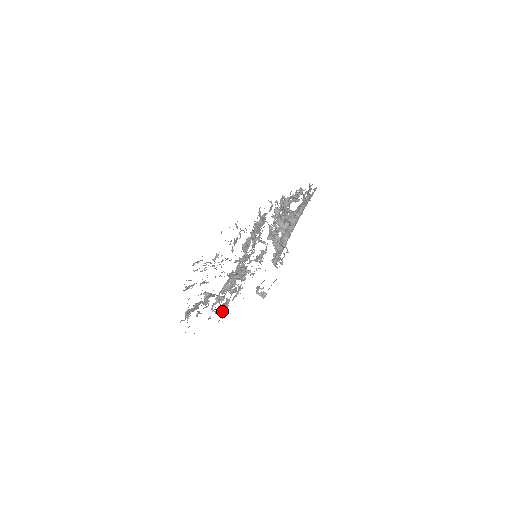
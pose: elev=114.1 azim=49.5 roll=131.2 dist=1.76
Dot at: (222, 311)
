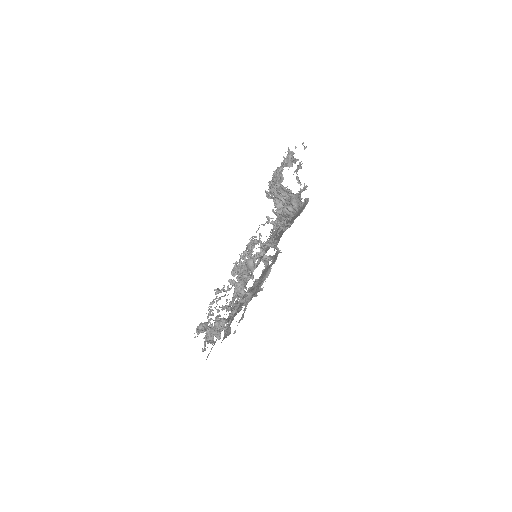
Dot at: occluded
